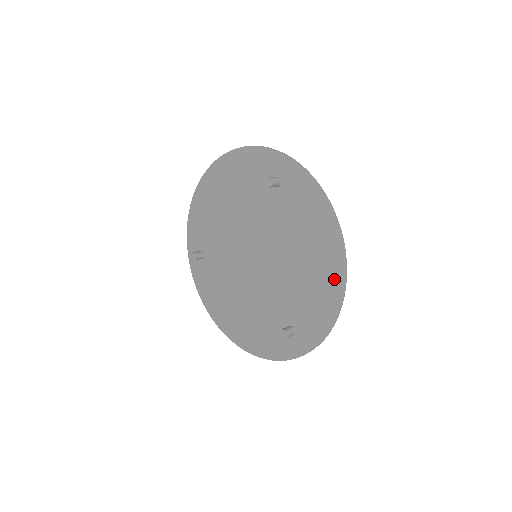
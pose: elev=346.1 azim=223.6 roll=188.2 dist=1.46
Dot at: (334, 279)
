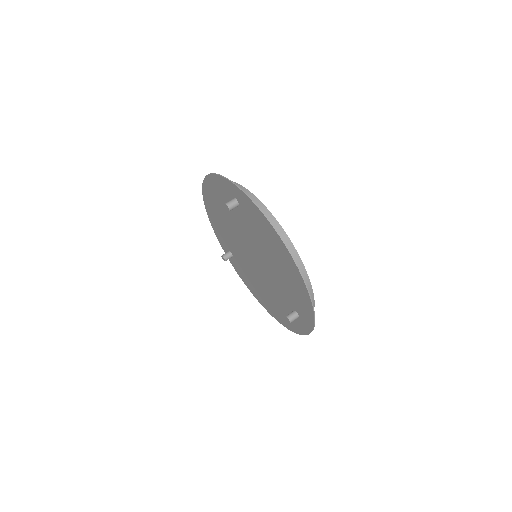
Dot at: (297, 278)
